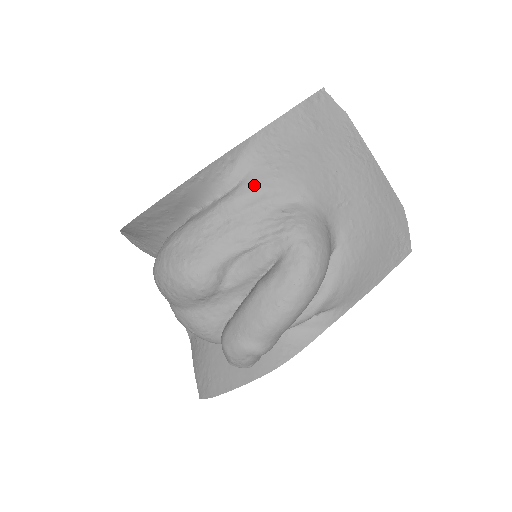
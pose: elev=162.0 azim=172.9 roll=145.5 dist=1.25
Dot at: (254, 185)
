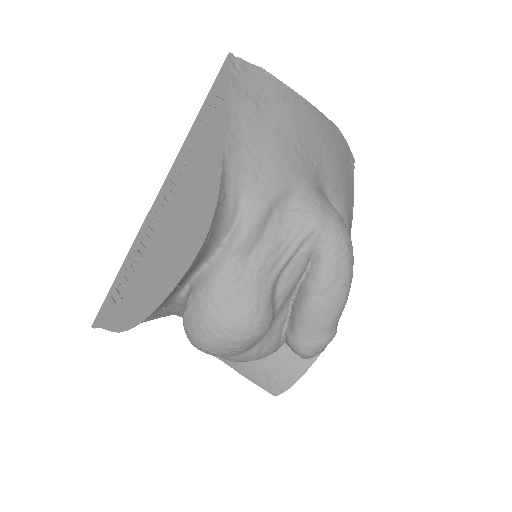
Dot at: (256, 206)
